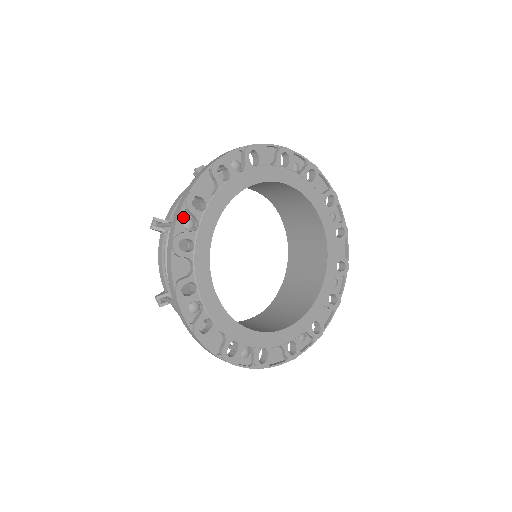
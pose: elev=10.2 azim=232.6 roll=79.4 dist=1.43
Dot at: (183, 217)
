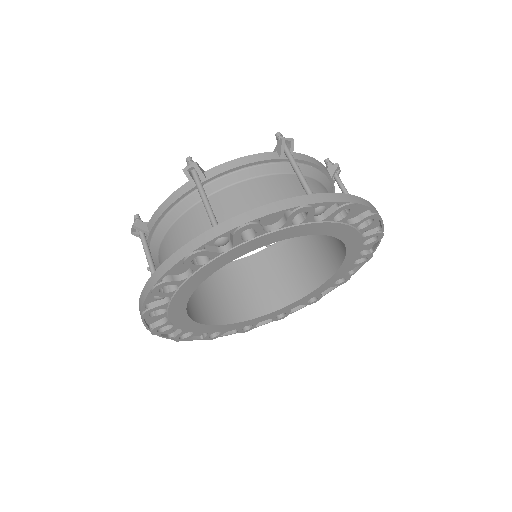
Dot at: occluded
